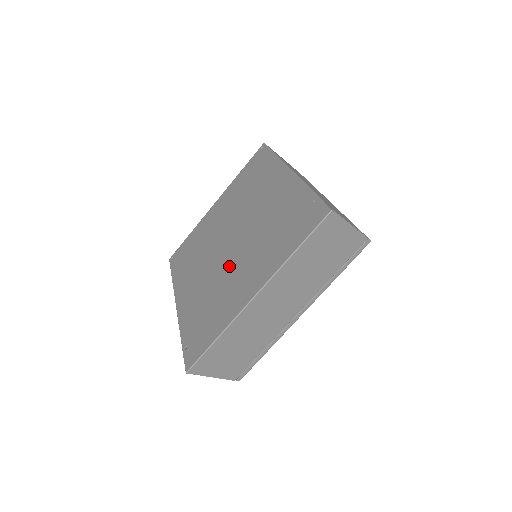
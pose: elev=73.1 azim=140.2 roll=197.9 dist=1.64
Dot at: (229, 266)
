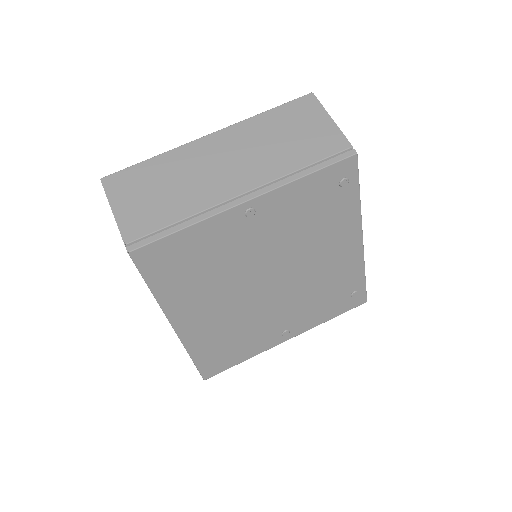
Dot at: occluded
